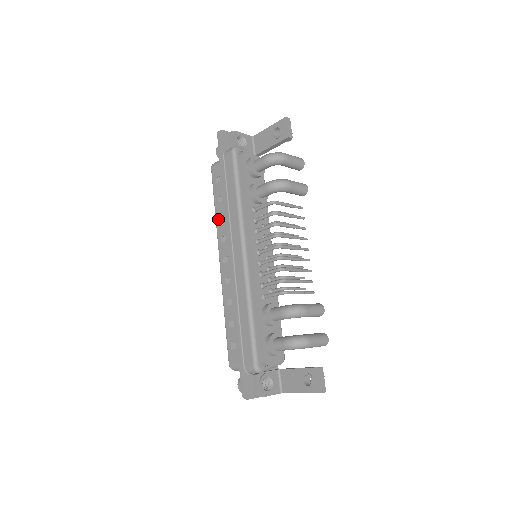
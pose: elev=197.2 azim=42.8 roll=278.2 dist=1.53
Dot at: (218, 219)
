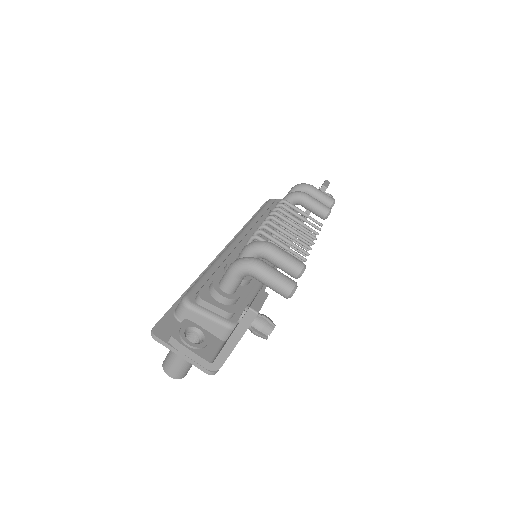
Dot at: occluded
